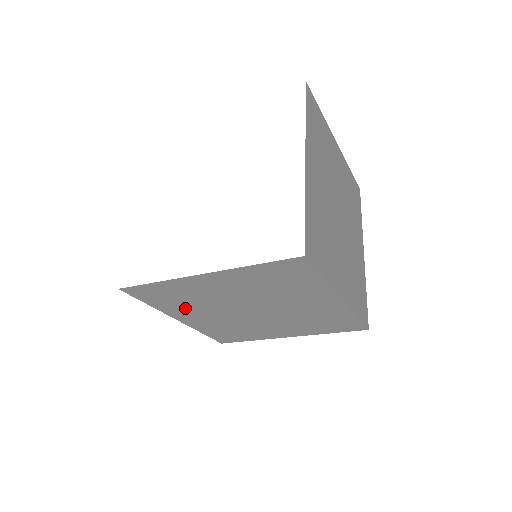
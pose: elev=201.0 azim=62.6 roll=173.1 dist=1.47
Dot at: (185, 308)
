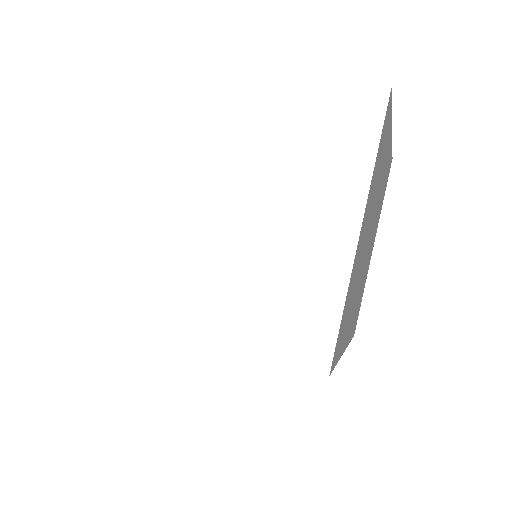
Dot at: occluded
